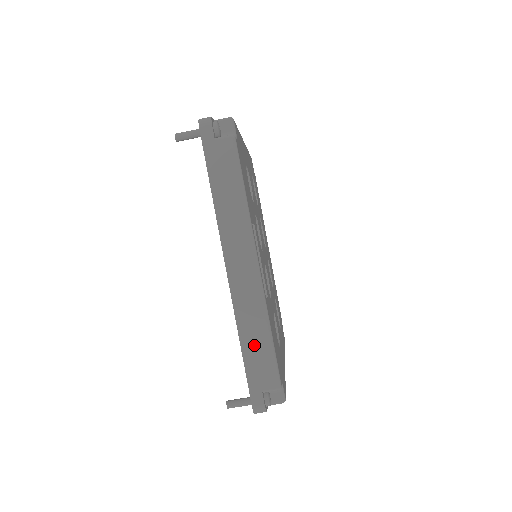
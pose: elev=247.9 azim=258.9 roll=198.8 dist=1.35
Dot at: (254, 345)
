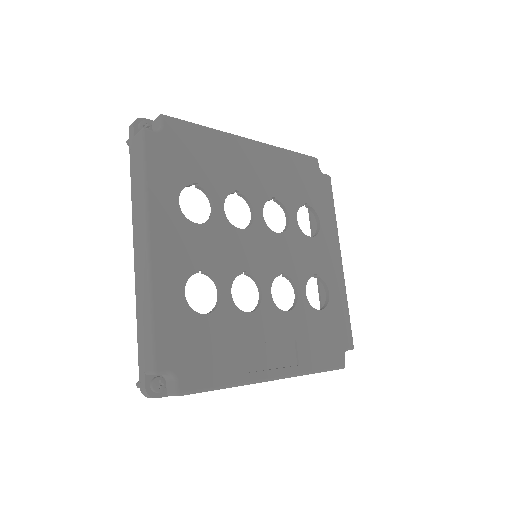
Dot at: occluded
